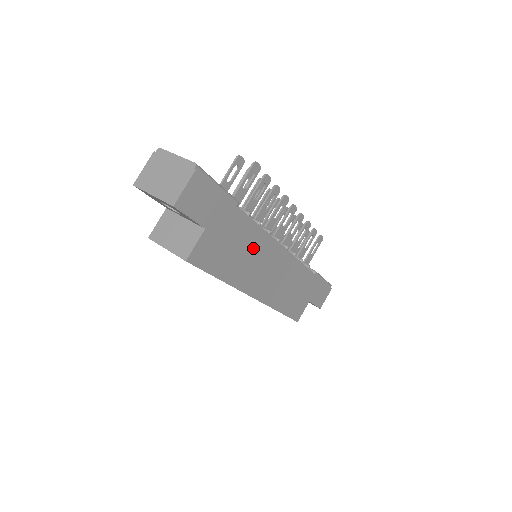
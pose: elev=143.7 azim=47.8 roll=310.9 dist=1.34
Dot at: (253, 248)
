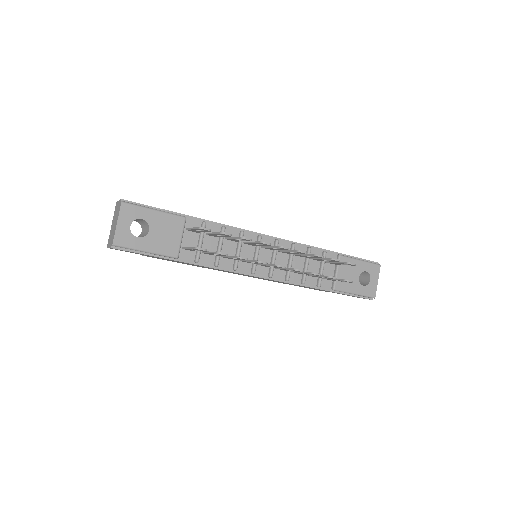
Dot at: occluded
